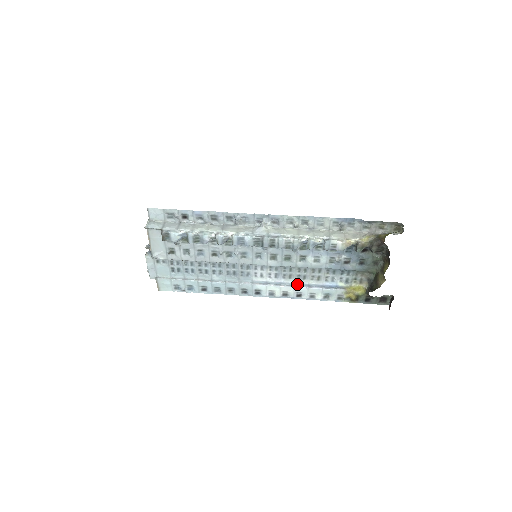
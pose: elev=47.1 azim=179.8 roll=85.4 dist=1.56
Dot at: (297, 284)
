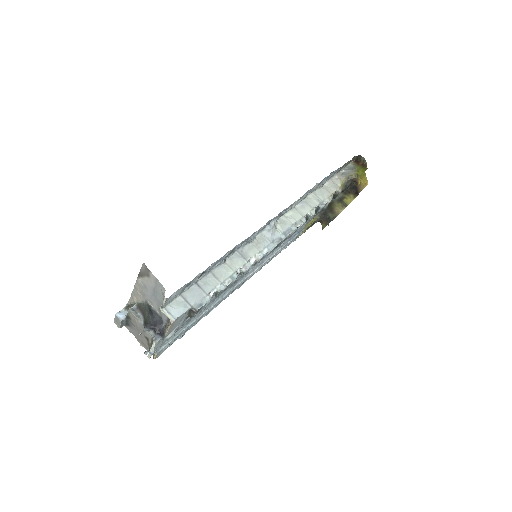
Dot at: (274, 251)
